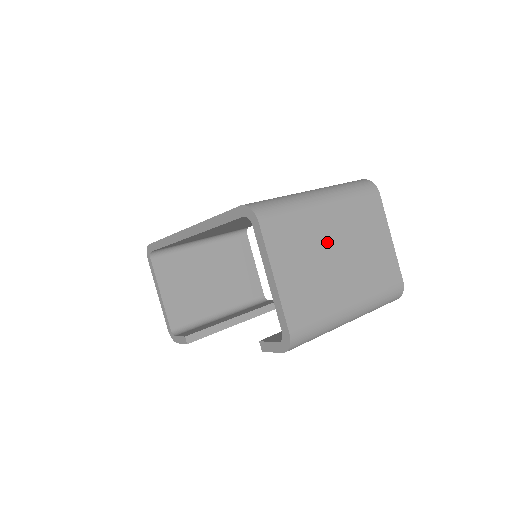
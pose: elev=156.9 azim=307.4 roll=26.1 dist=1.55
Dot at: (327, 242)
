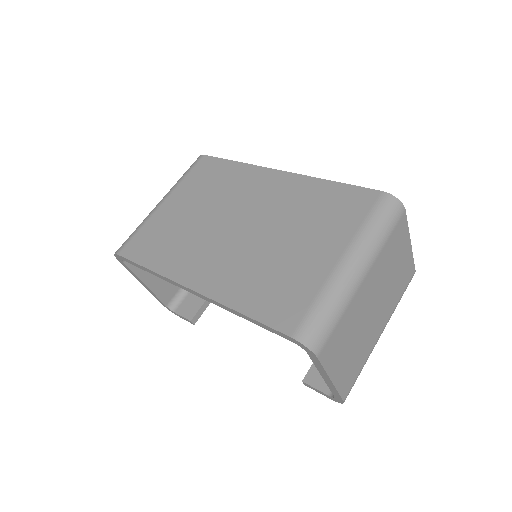
Dot at: (366, 308)
